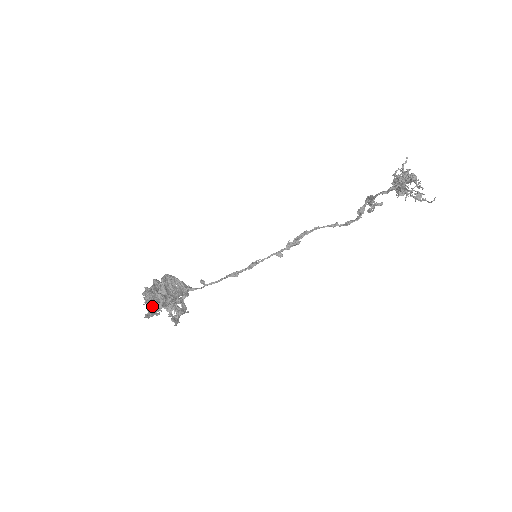
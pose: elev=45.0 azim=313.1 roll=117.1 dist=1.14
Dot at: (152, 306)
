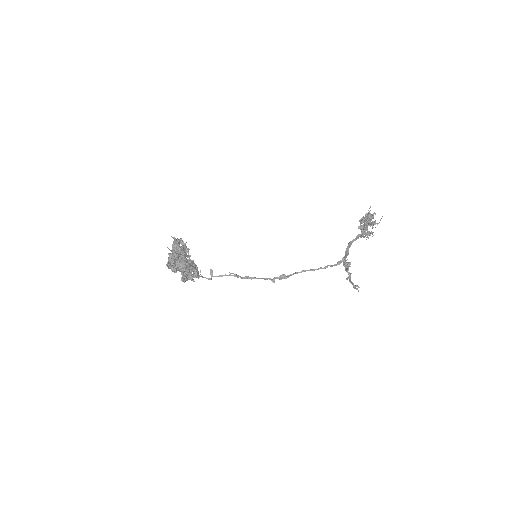
Dot at: (174, 251)
